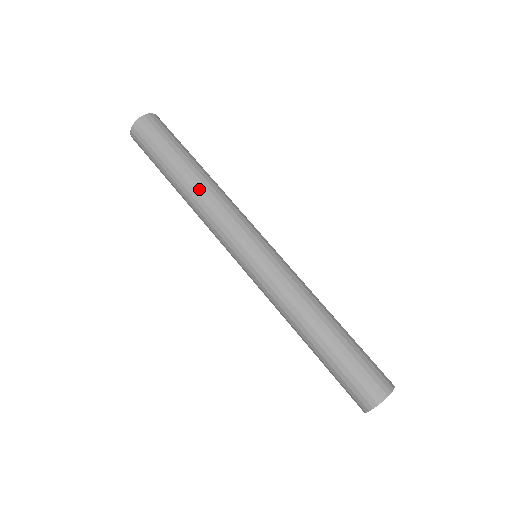
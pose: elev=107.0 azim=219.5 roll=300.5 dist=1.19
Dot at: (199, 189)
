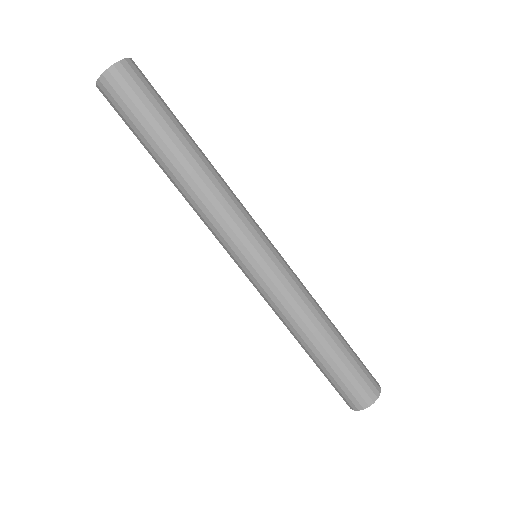
Dot at: (183, 188)
